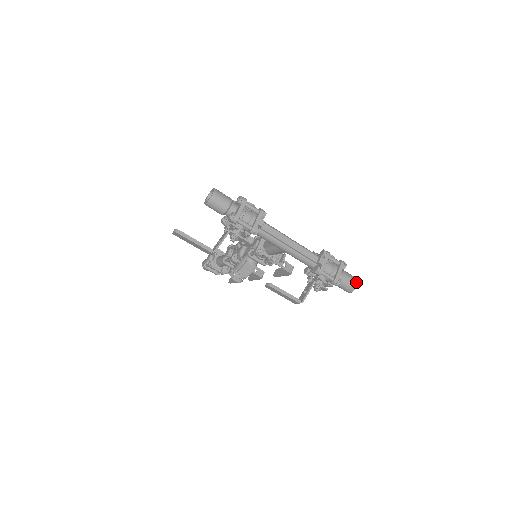
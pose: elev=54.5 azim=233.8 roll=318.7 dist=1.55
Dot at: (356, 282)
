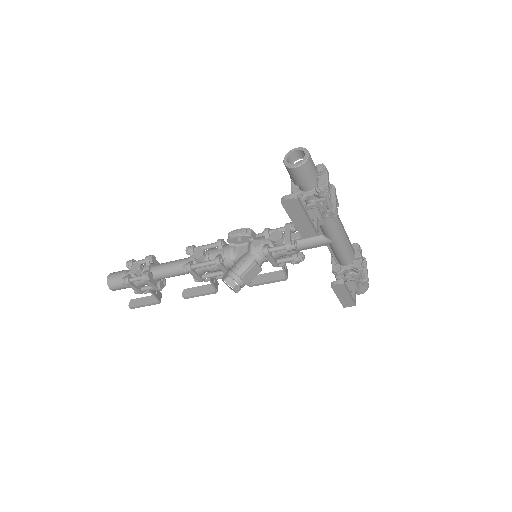
Dot at: occluded
